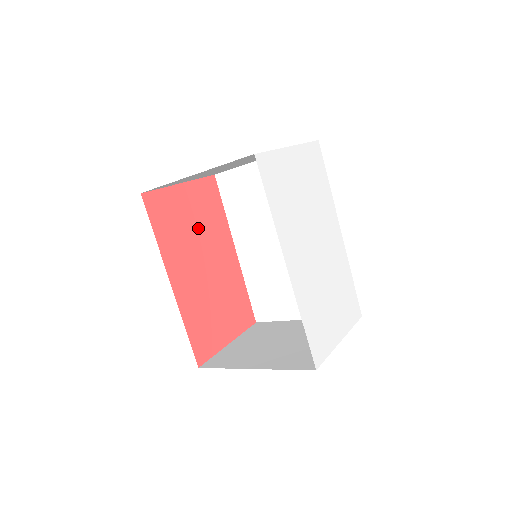
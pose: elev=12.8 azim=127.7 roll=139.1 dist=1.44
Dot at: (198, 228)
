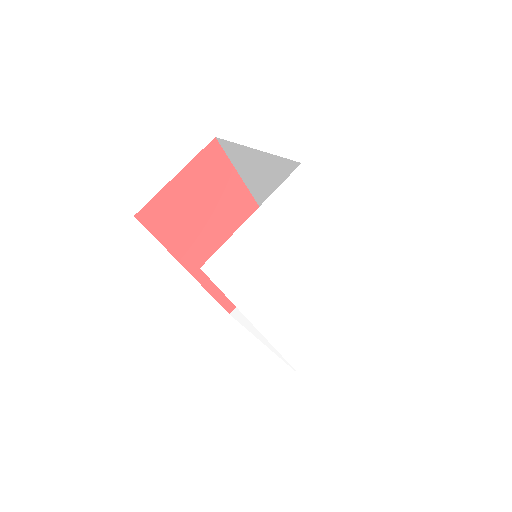
Dot at: (206, 207)
